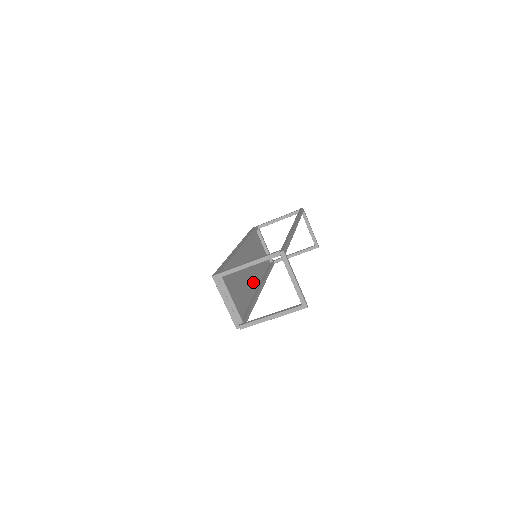
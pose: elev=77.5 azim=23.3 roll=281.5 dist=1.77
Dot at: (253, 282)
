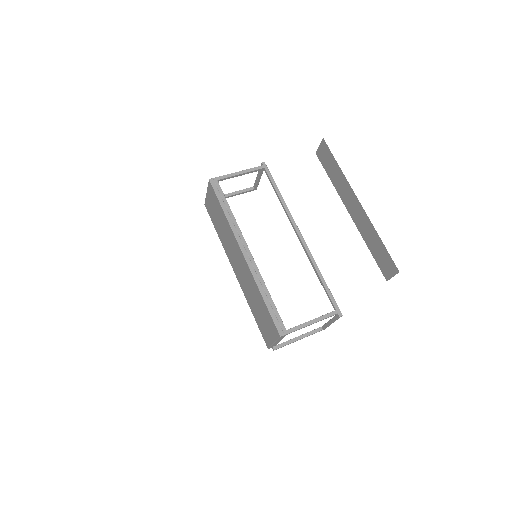
Dot at: occluded
